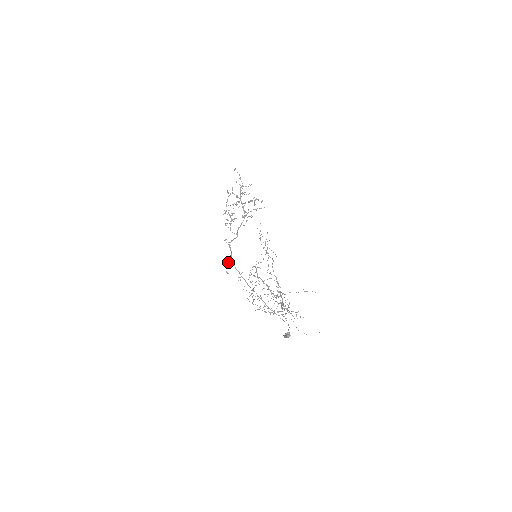
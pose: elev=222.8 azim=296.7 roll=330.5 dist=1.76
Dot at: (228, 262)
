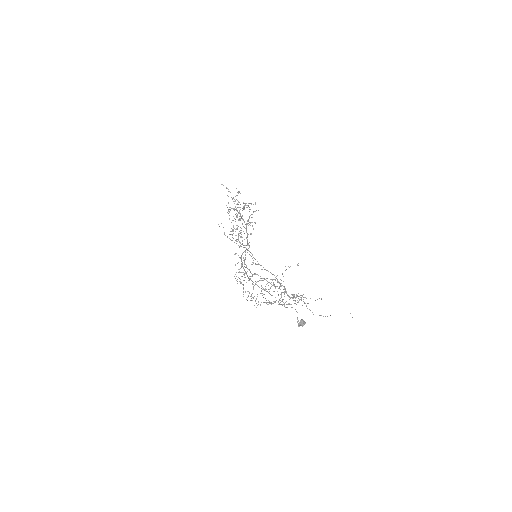
Dot at: occluded
